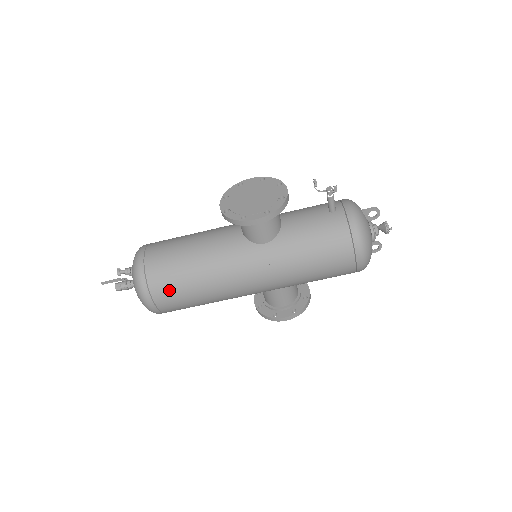
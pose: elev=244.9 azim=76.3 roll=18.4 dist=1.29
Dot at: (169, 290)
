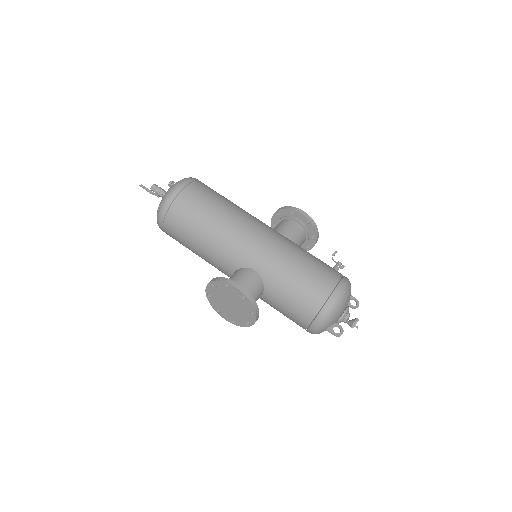
Dot at: (207, 190)
